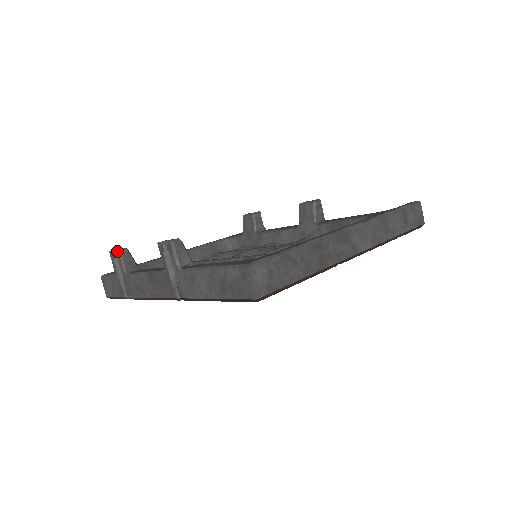
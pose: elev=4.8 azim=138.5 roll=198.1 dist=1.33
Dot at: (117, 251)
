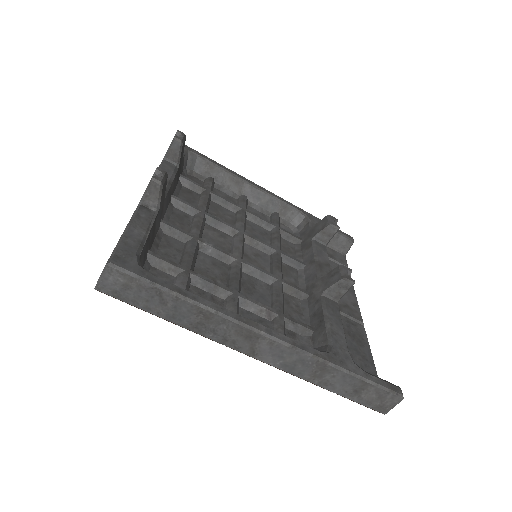
Dot at: (174, 137)
